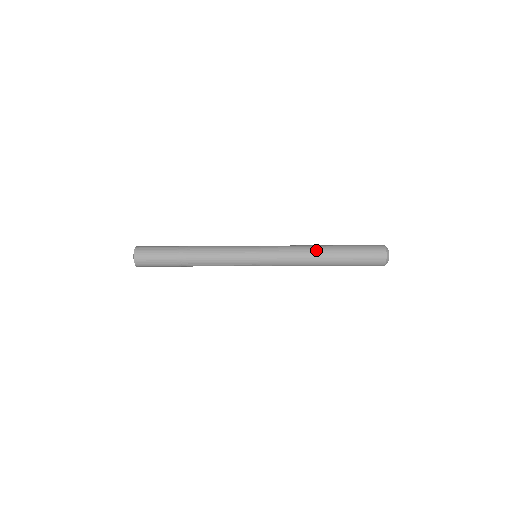
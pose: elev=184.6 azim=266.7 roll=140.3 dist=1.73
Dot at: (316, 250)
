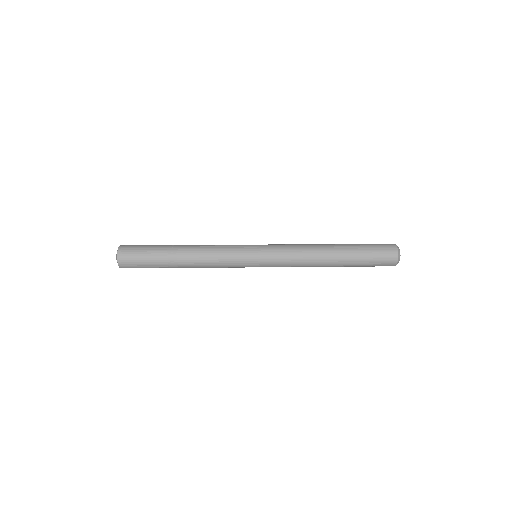
Dot at: (322, 245)
